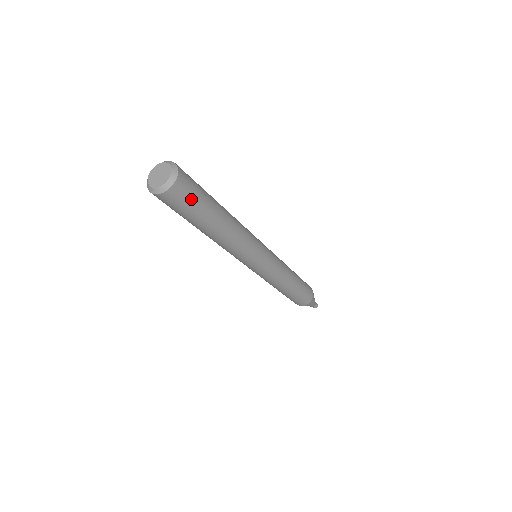
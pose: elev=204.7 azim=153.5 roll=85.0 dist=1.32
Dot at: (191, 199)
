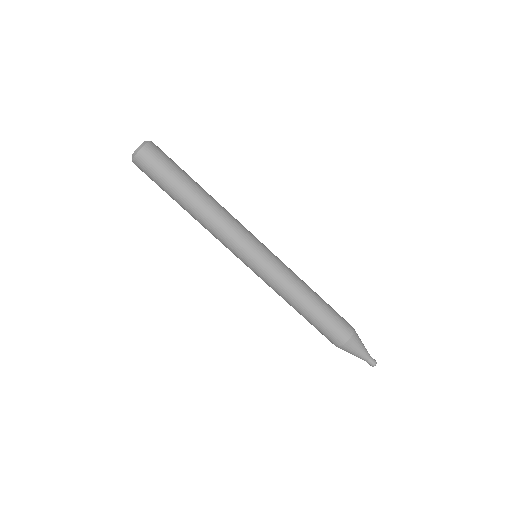
Dot at: (166, 159)
